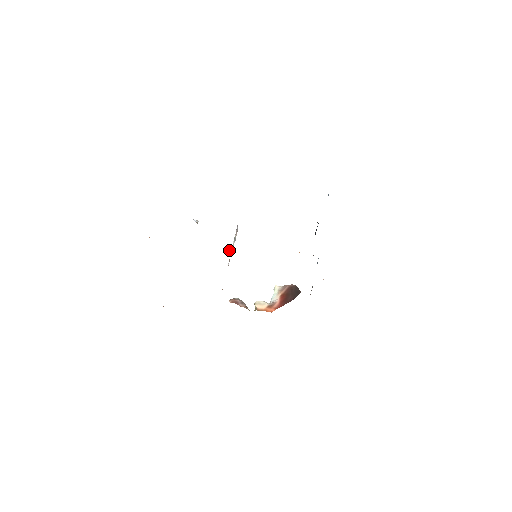
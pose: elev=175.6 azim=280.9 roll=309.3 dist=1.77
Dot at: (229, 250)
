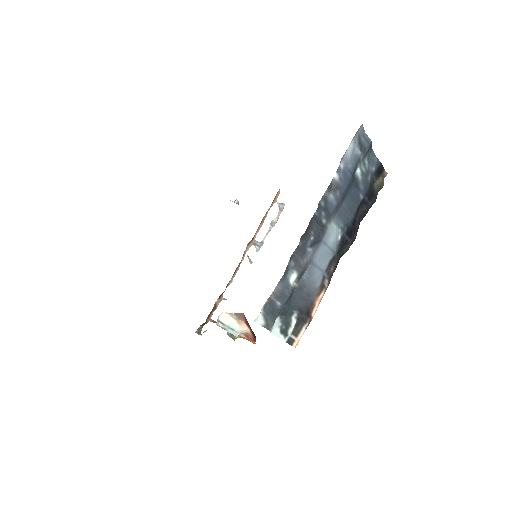
Dot at: occluded
